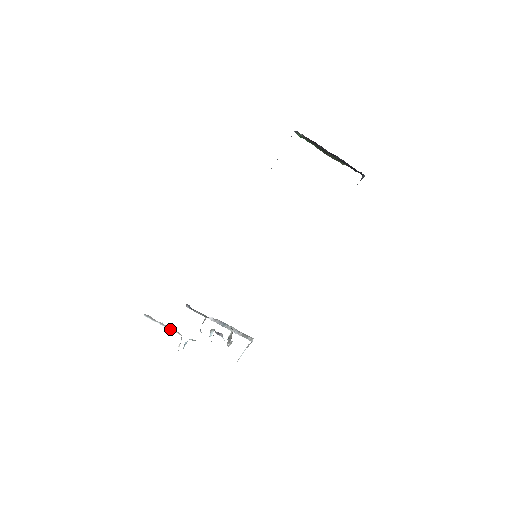
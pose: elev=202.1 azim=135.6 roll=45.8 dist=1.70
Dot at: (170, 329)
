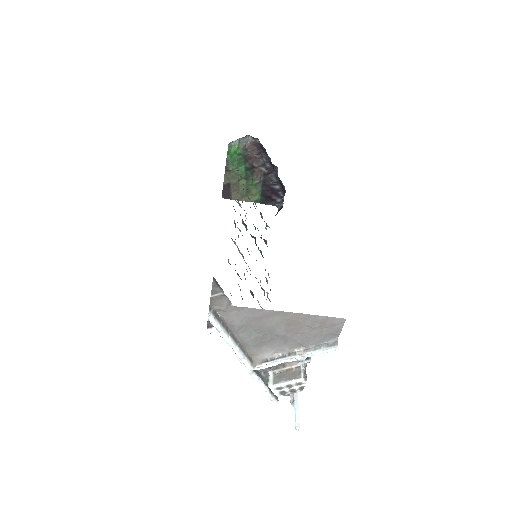
Dot at: (240, 351)
